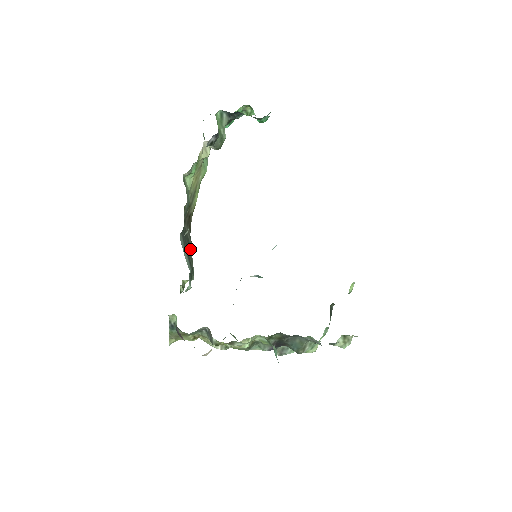
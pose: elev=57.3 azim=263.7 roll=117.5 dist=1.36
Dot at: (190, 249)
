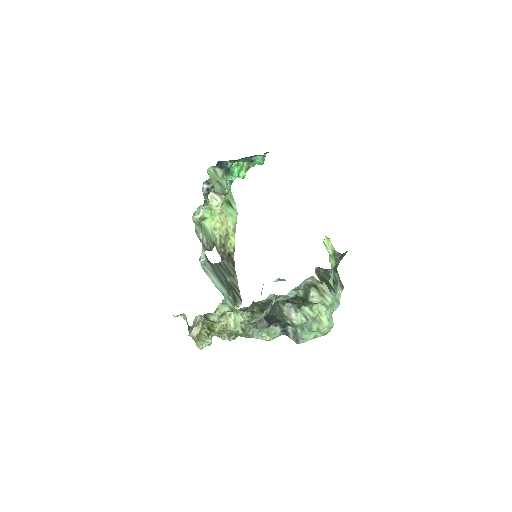
Dot at: (234, 280)
